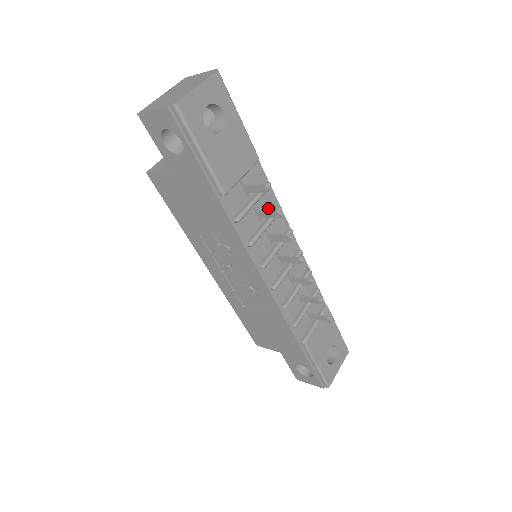
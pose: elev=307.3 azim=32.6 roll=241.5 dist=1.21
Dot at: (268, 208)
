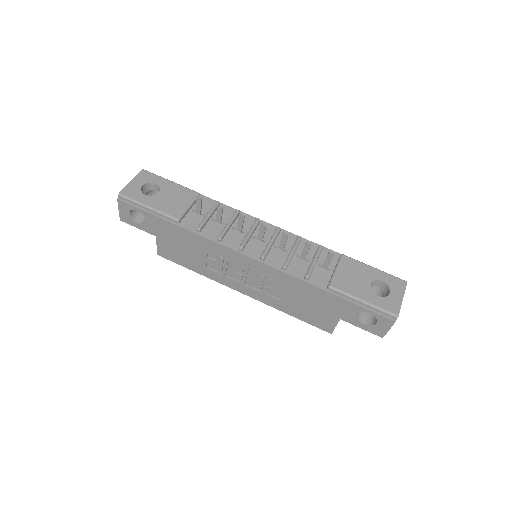
Dot at: (228, 216)
